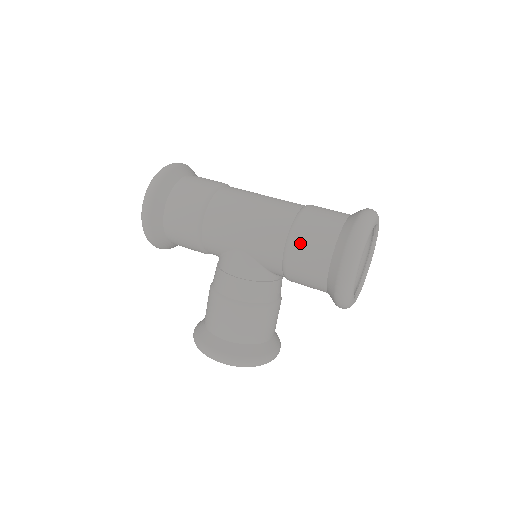
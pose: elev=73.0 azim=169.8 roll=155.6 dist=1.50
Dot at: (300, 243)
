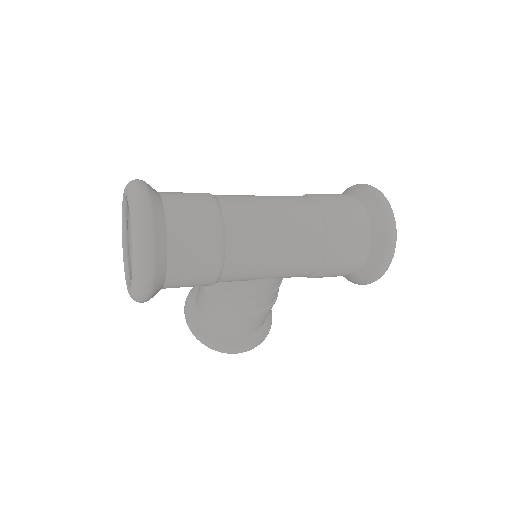
Dot at: (336, 262)
